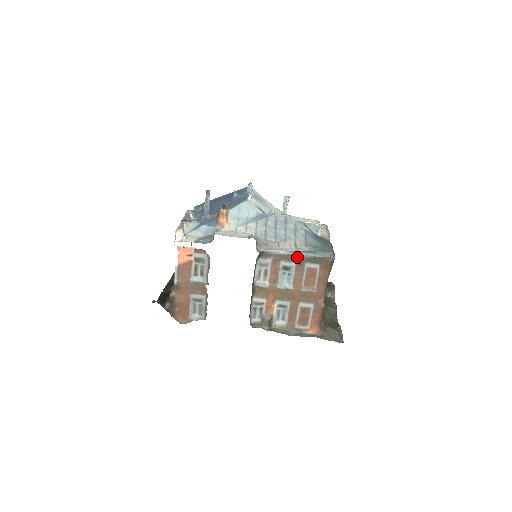
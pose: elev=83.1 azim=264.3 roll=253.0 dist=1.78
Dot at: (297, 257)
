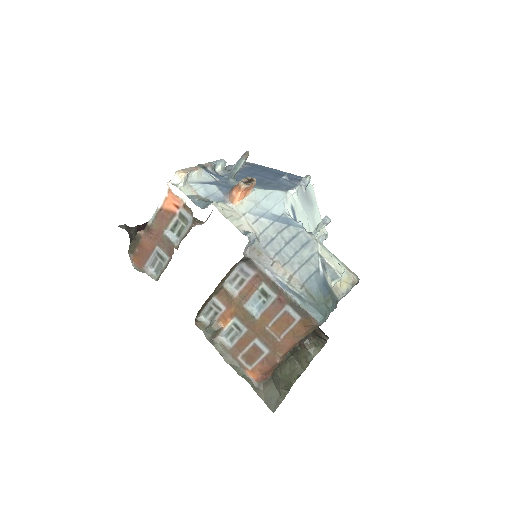
Dot at: (282, 291)
